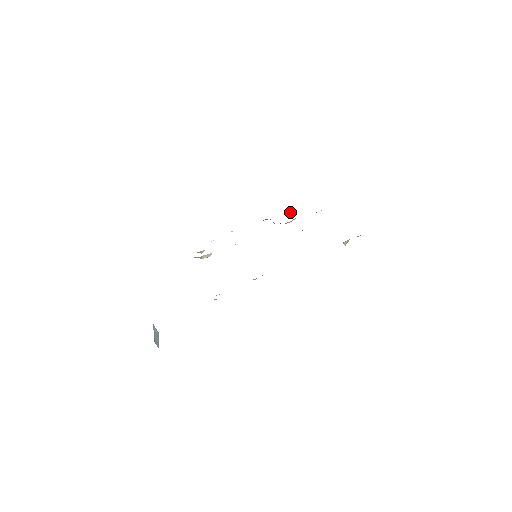
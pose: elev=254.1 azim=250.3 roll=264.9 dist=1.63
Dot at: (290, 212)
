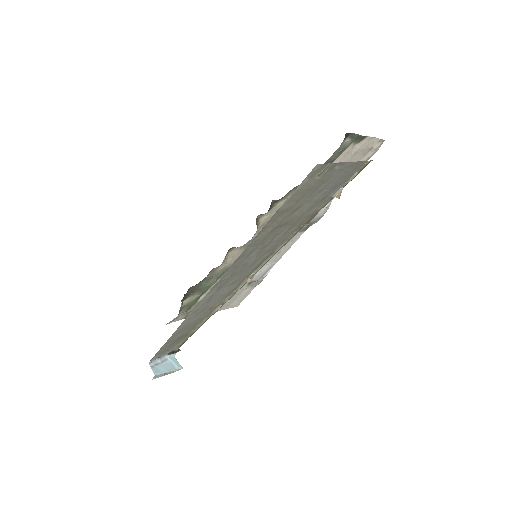
Dot at: (327, 205)
